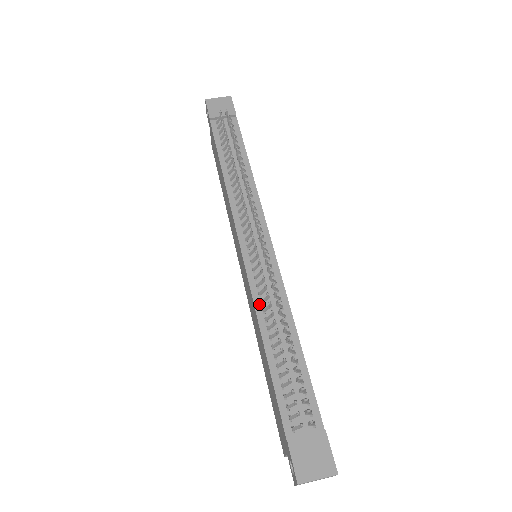
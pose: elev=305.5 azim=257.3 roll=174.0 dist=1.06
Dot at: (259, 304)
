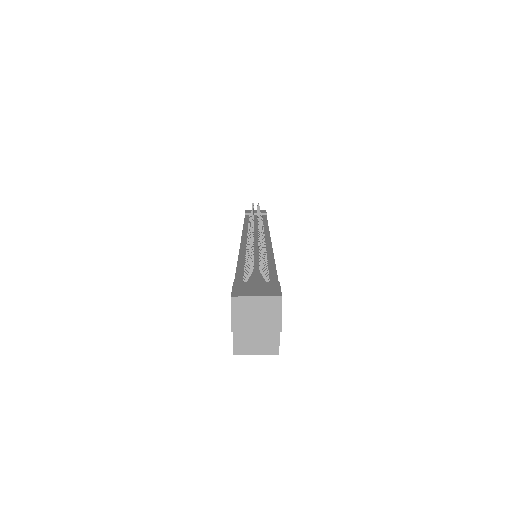
Dot at: (244, 250)
